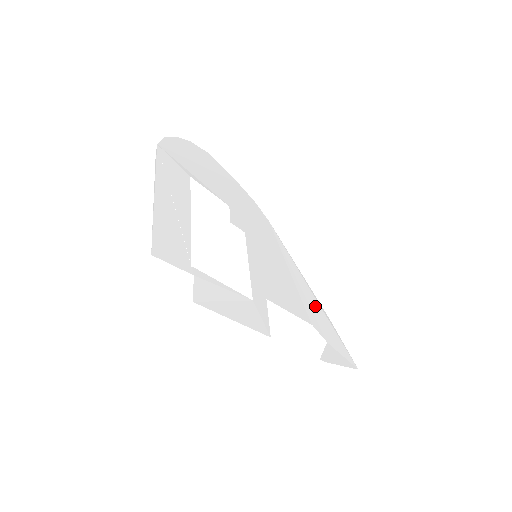
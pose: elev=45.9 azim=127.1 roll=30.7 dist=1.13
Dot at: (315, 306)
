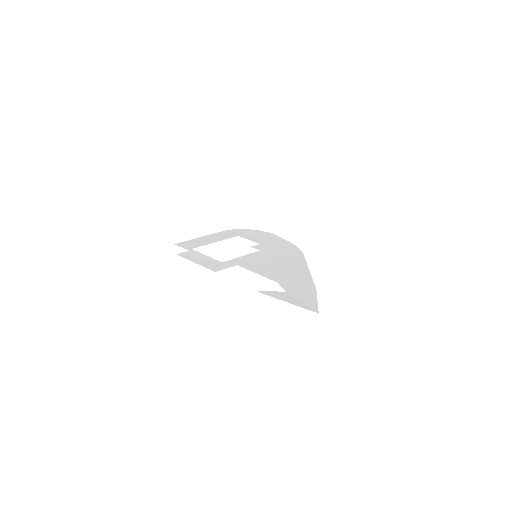
Dot at: (301, 280)
